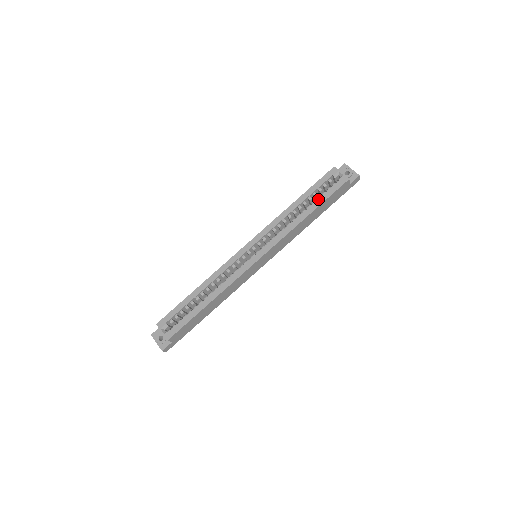
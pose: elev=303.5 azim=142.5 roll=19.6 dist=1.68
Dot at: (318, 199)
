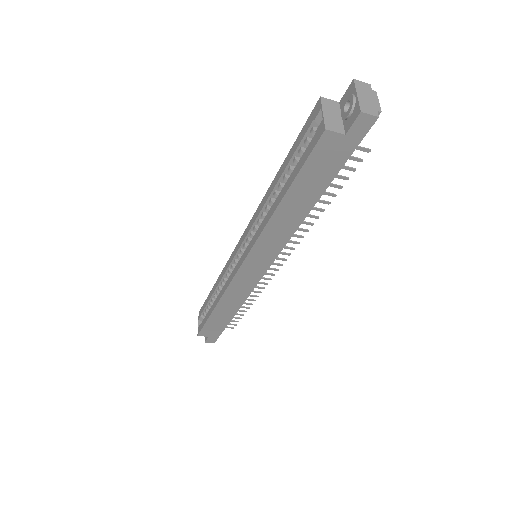
Dot at: (291, 174)
